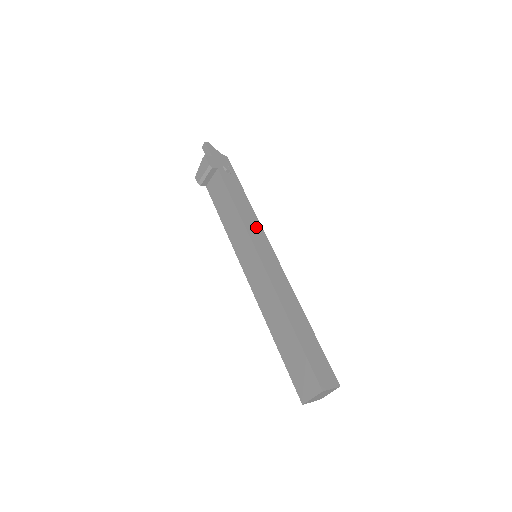
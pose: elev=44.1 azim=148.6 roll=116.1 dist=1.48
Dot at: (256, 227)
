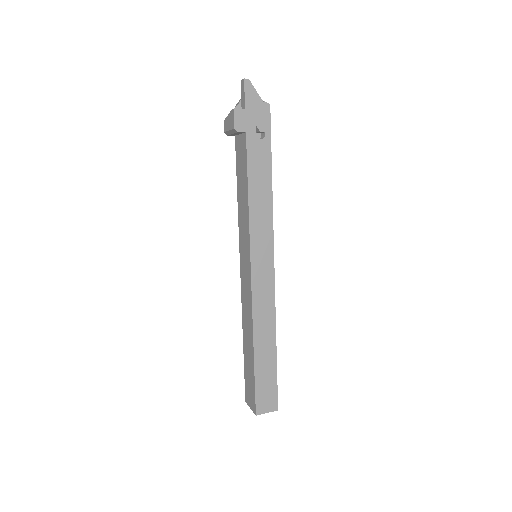
Dot at: (265, 228)
